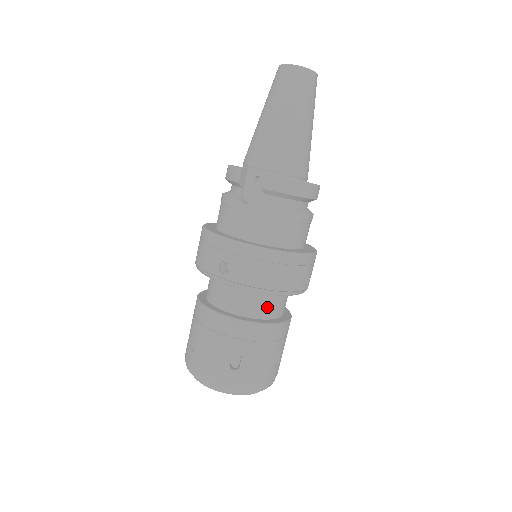
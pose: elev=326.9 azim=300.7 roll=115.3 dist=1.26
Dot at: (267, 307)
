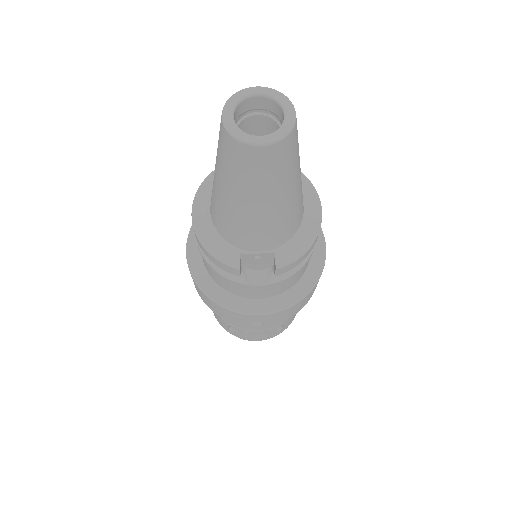
Dot at: occluded
